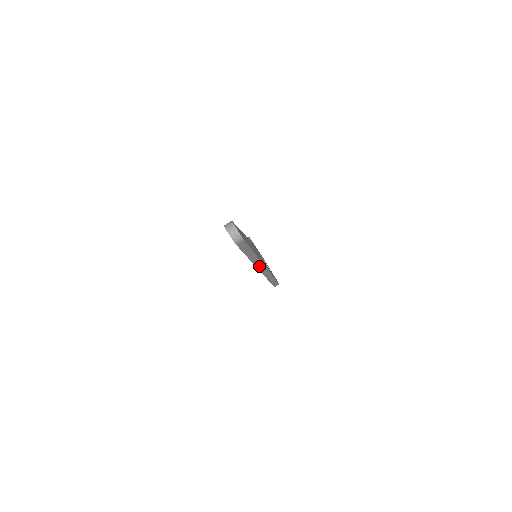
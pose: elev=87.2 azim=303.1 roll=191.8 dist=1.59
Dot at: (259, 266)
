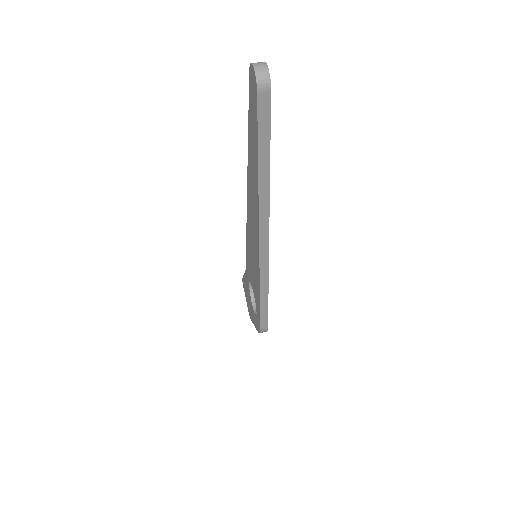
Dot at: (263, 225)
